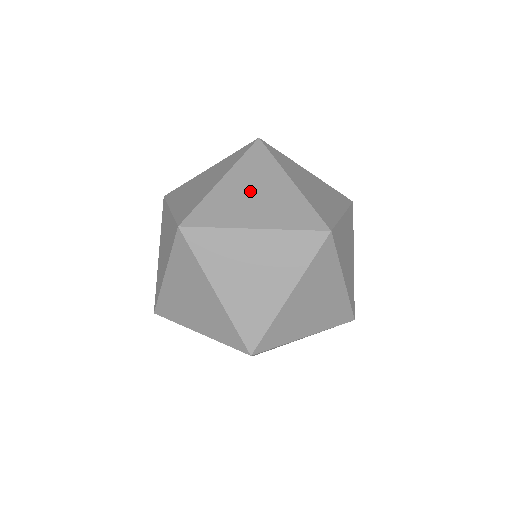
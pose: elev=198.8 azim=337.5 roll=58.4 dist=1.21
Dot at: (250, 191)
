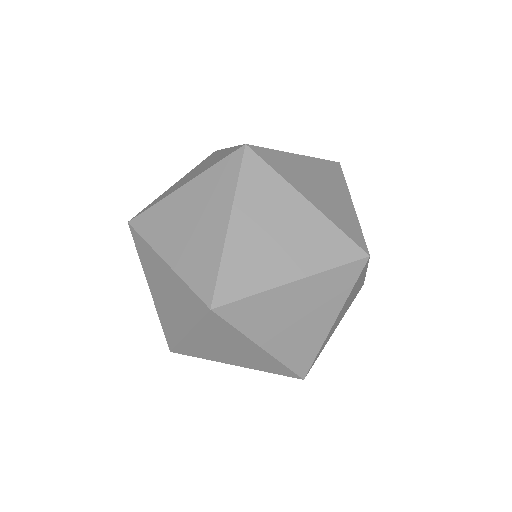
Dot at: (317, 179)
